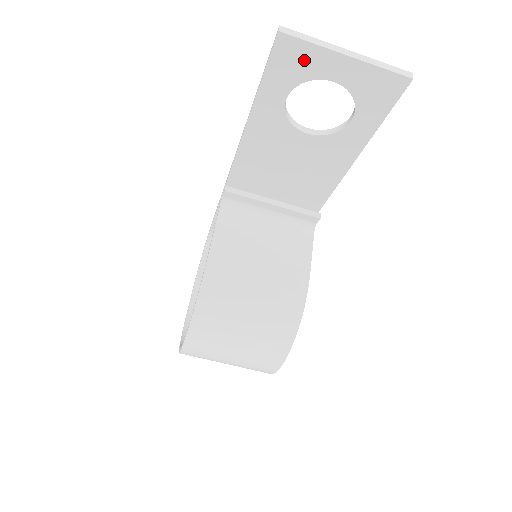
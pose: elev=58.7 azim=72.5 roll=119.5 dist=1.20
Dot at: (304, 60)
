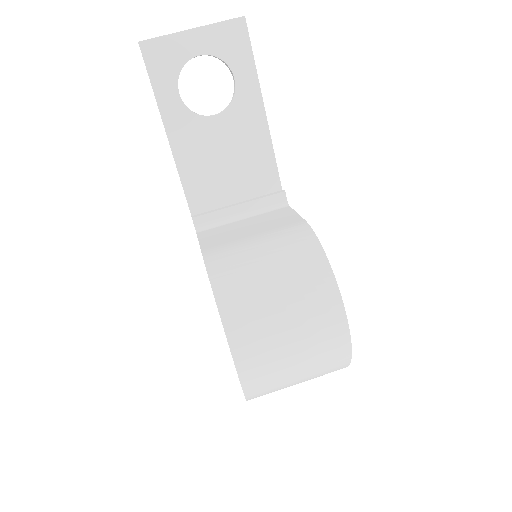
Dot at: (168, 52)
